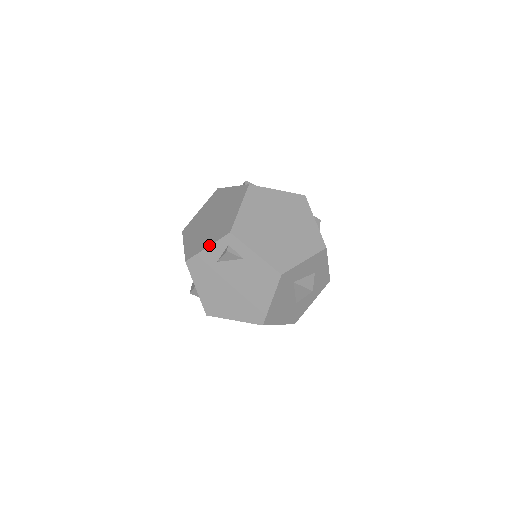
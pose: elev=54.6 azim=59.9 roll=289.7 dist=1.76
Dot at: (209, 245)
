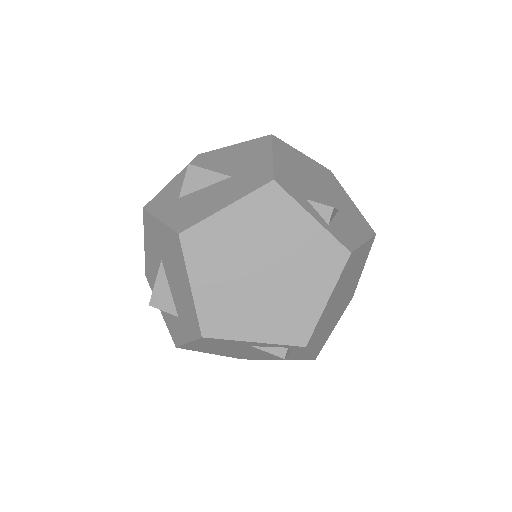
Dot at: (260, 342)
